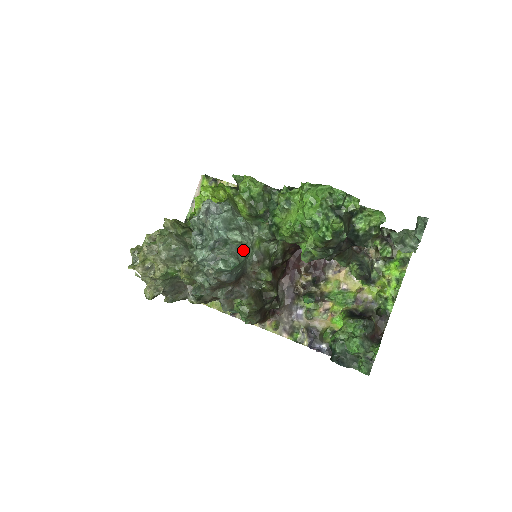
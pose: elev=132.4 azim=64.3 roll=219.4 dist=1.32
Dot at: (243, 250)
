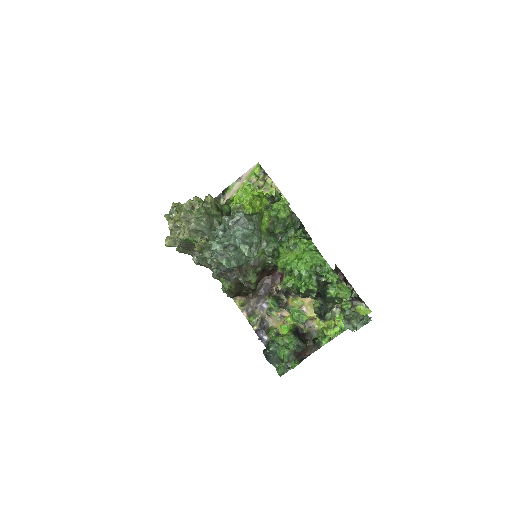
Dot at: (245, 259)
